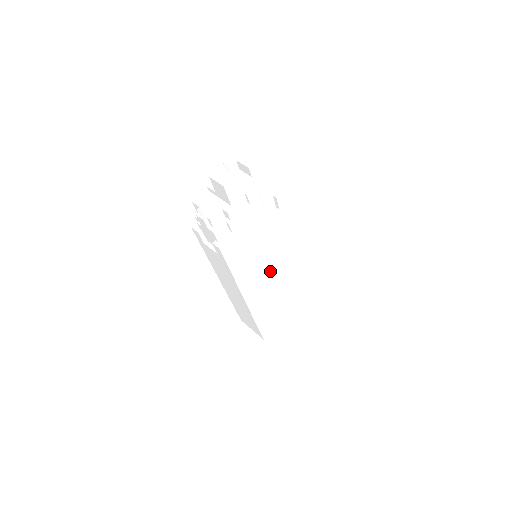
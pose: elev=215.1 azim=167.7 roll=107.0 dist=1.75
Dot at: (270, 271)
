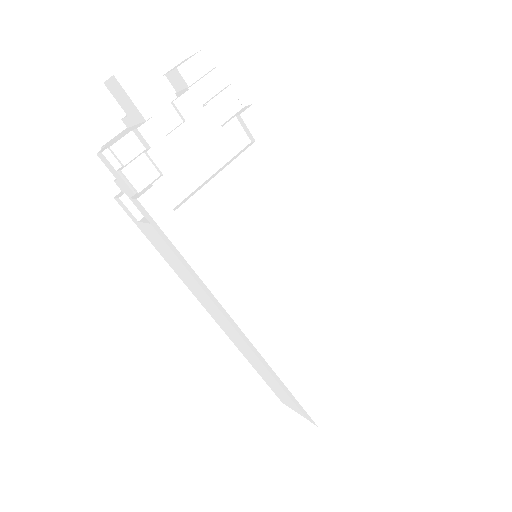
Dot at: (280, 272)
